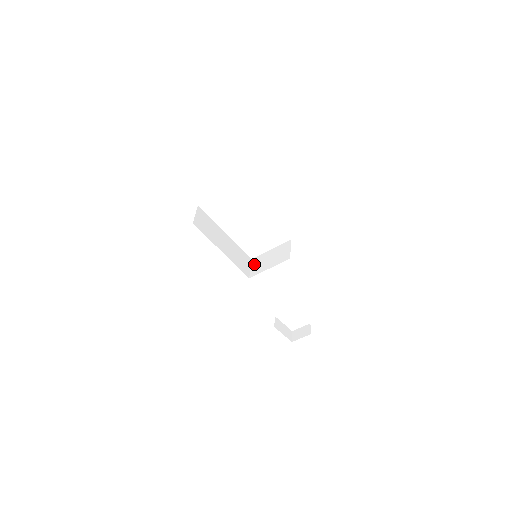
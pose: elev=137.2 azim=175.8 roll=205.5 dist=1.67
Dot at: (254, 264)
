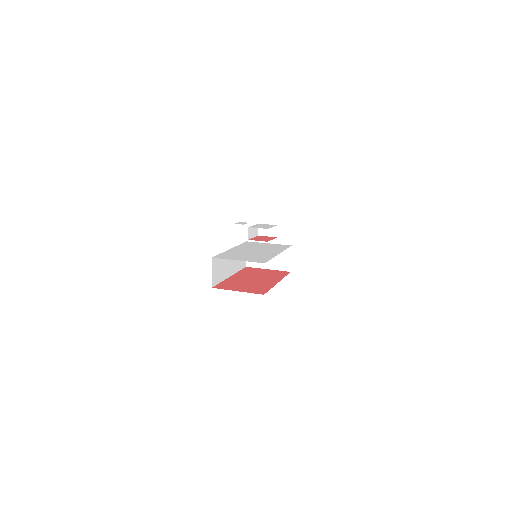
Dot at: occluded
